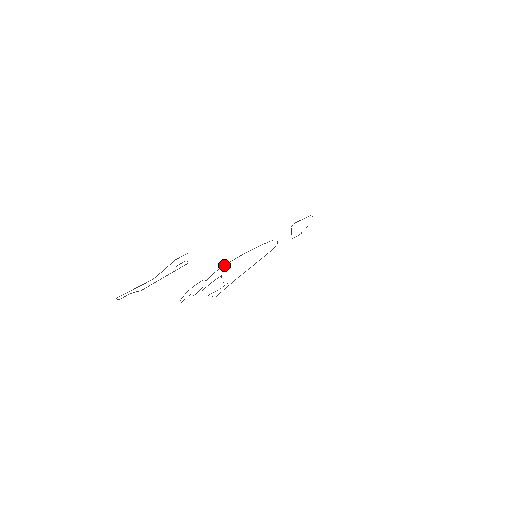
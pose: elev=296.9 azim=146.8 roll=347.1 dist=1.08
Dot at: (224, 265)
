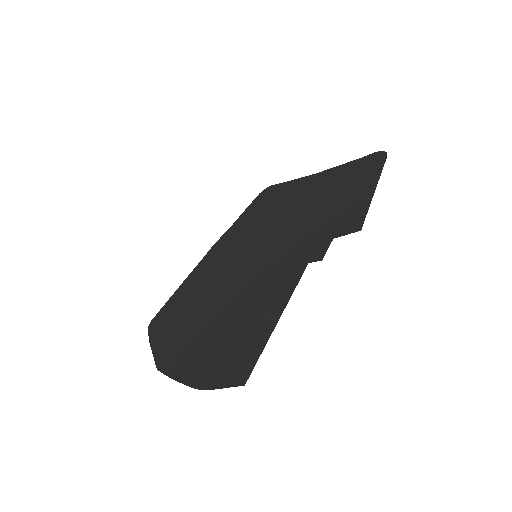
Dot at: (250, 280)
